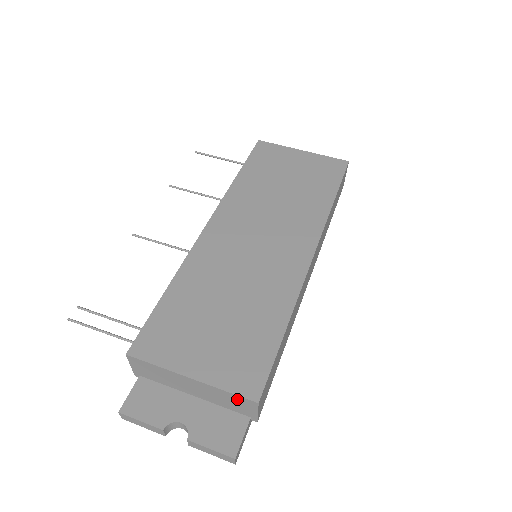
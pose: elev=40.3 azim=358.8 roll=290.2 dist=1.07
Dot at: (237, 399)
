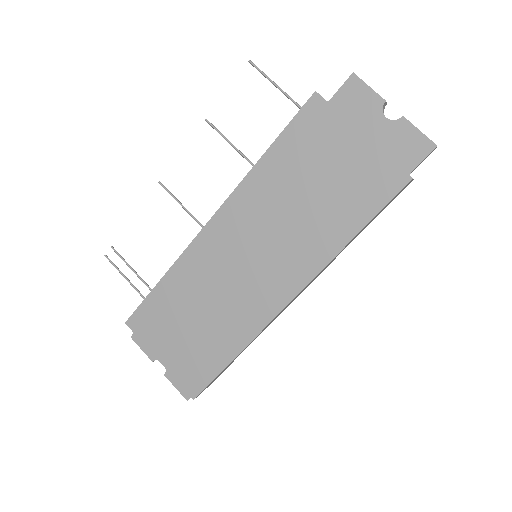
Dot at: occluded
